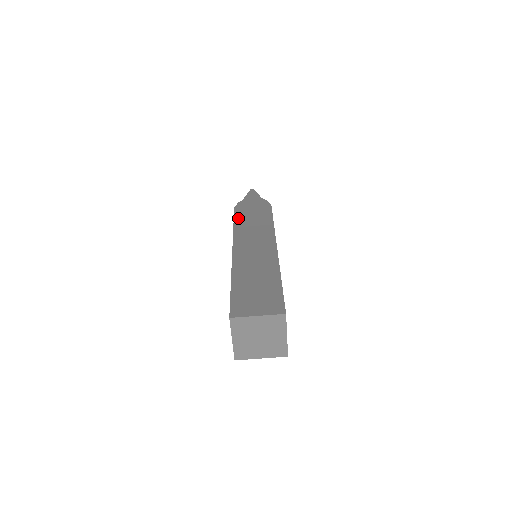
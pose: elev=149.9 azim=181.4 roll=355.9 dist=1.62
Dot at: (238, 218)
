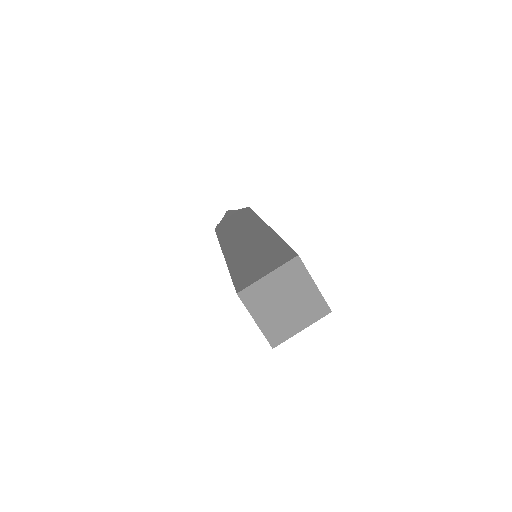
Dot at: (220, 232)
